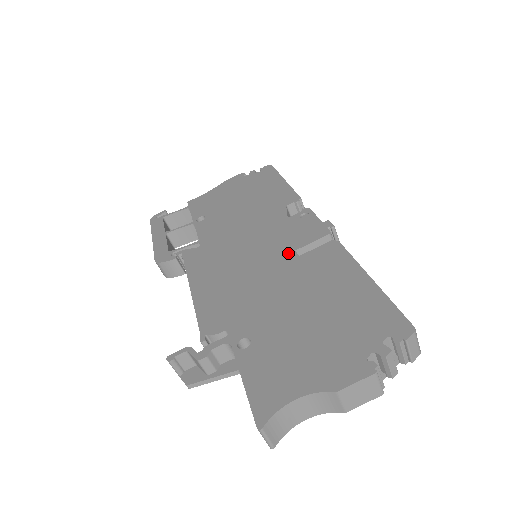
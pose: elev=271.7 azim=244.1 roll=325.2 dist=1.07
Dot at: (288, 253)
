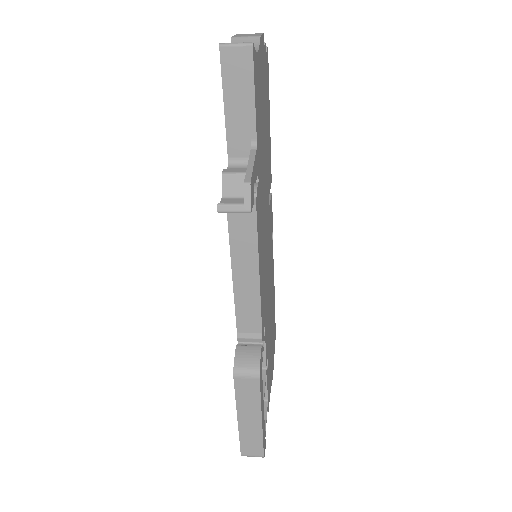
Dot at: occluded
